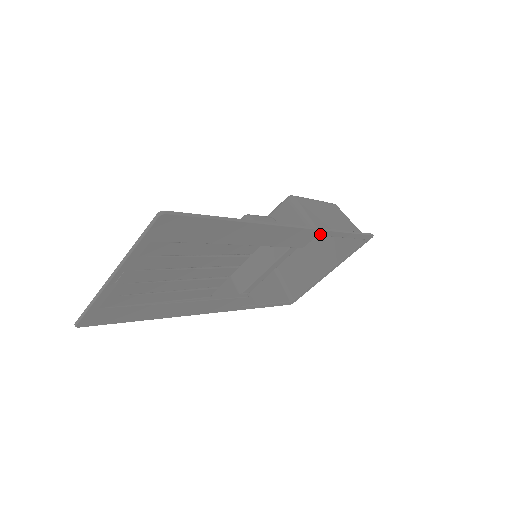
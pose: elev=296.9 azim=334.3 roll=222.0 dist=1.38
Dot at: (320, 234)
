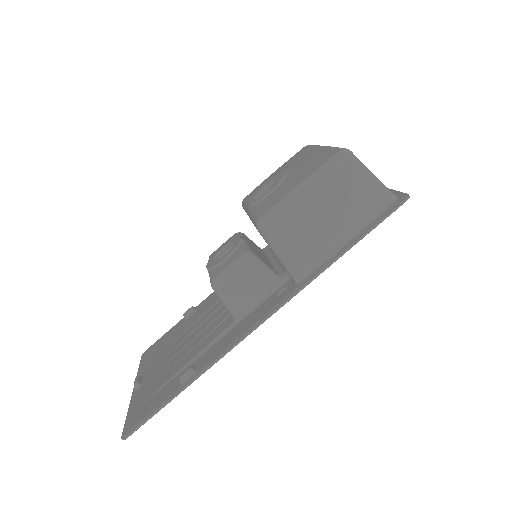
Dot at: occluded
